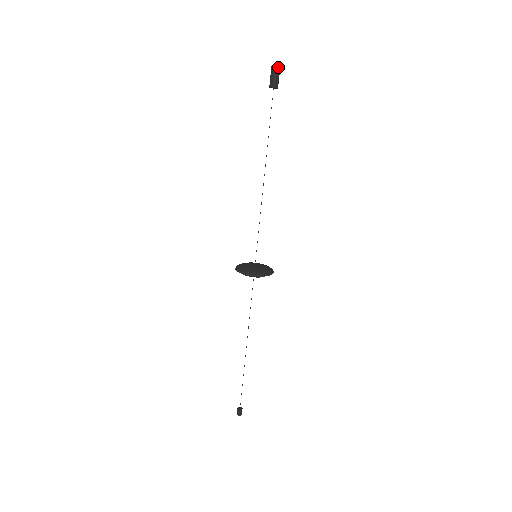
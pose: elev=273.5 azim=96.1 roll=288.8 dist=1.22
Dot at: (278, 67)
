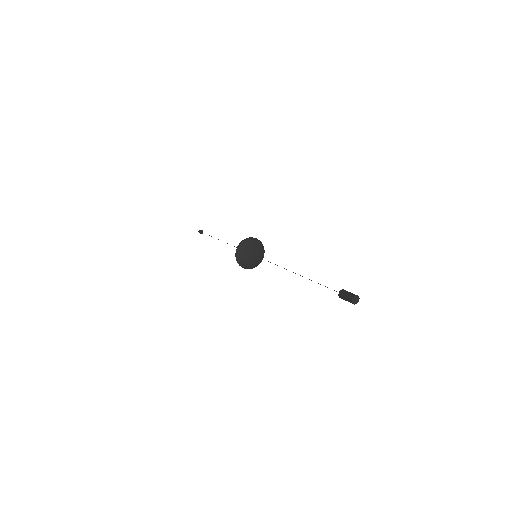
Dot at: occluded
